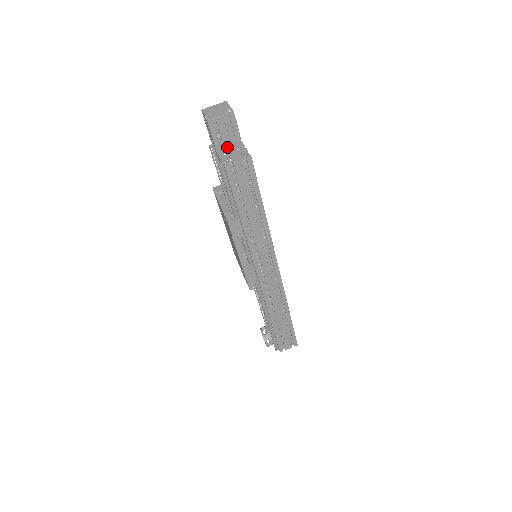
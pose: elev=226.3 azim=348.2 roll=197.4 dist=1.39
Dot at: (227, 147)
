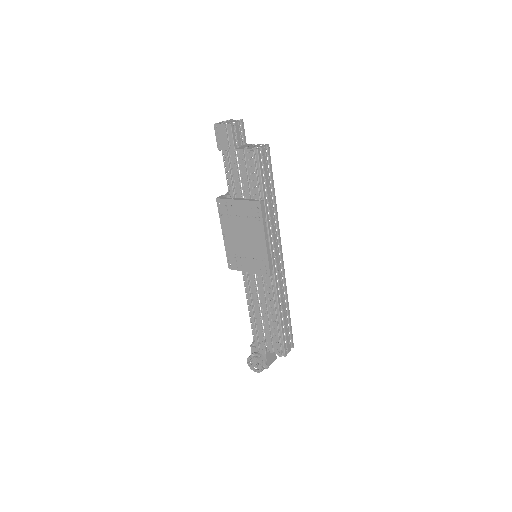
Dot at: (242, 147)
